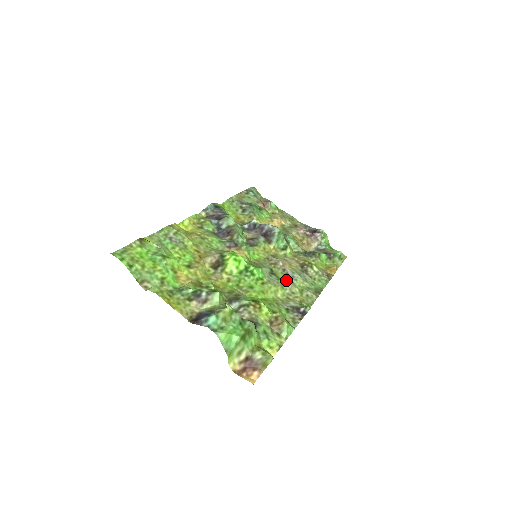
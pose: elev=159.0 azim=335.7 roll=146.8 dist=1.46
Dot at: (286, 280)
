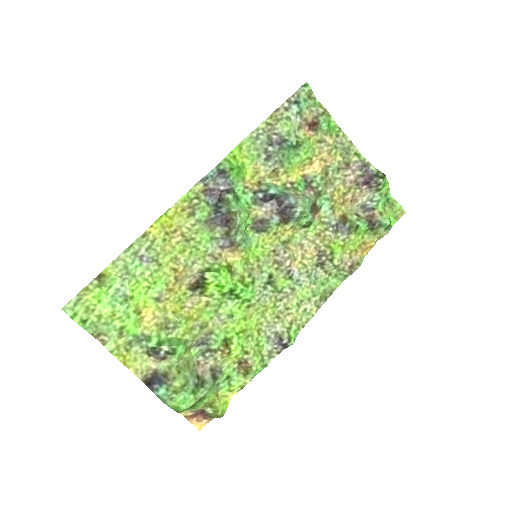
Dot at: (284, 291)
